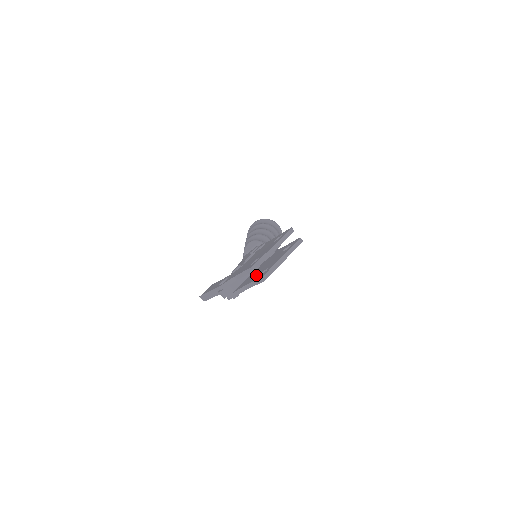
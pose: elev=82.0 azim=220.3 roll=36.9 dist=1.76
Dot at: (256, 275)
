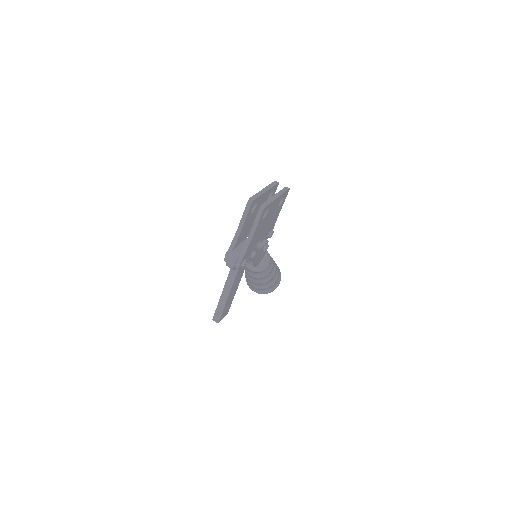
Dot at: occluded
